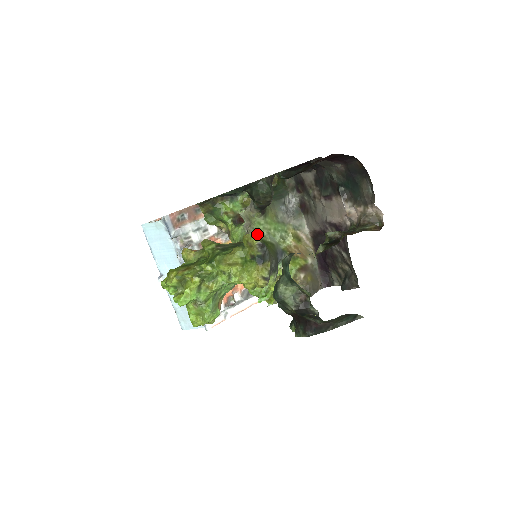
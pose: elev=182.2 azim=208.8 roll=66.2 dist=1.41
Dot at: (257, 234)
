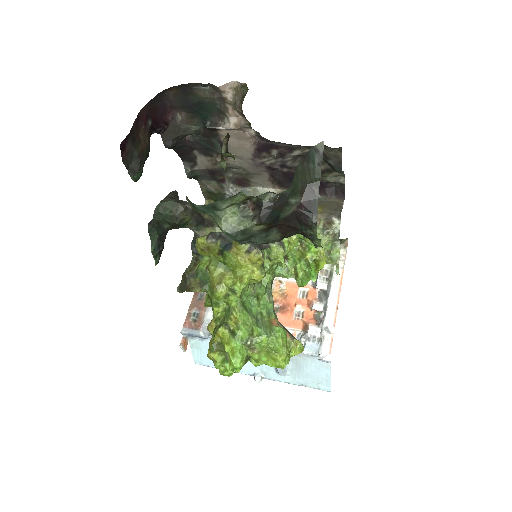
Dot at: occluded
